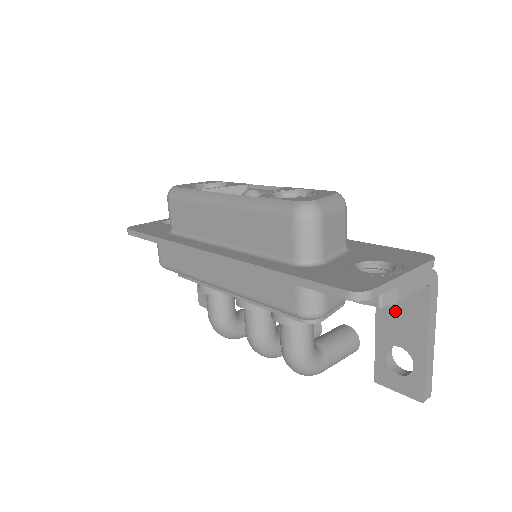
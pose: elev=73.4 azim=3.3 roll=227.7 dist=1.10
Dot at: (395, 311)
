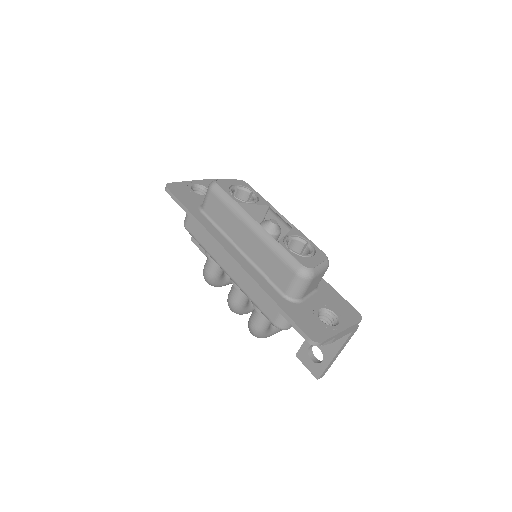
Dot at: occluded
